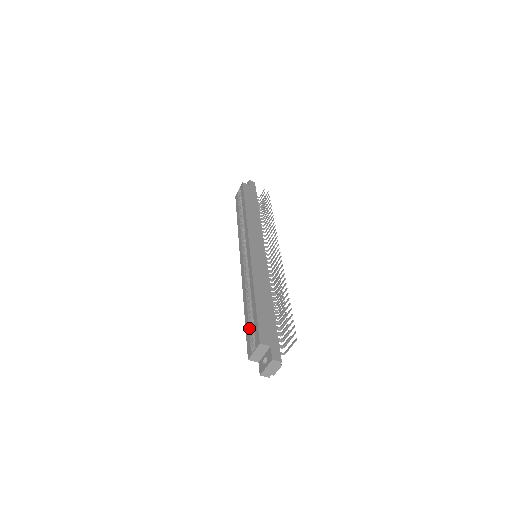
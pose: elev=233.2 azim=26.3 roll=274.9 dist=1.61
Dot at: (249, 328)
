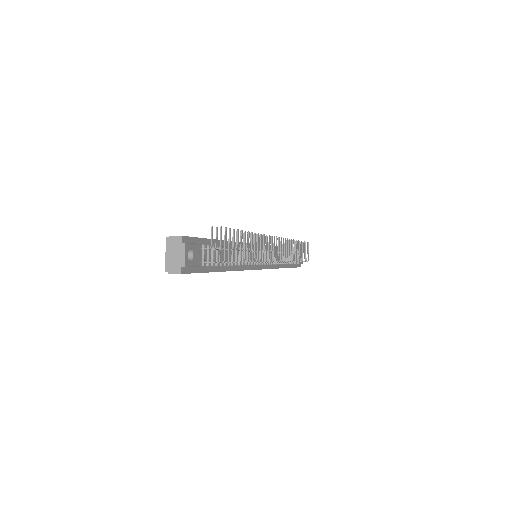
Dot at: occluded
